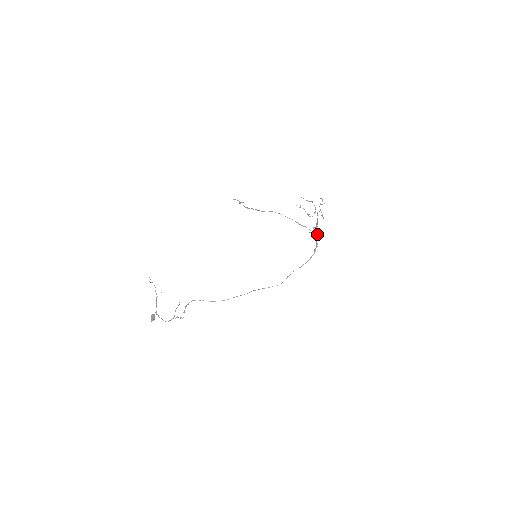
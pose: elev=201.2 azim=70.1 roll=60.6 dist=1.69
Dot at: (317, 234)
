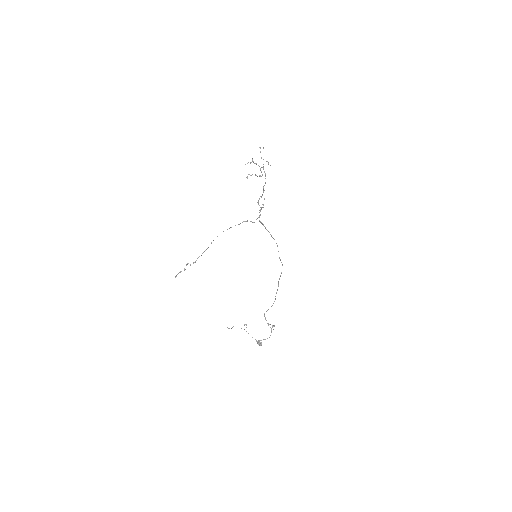
Dot at: (260, 211)
